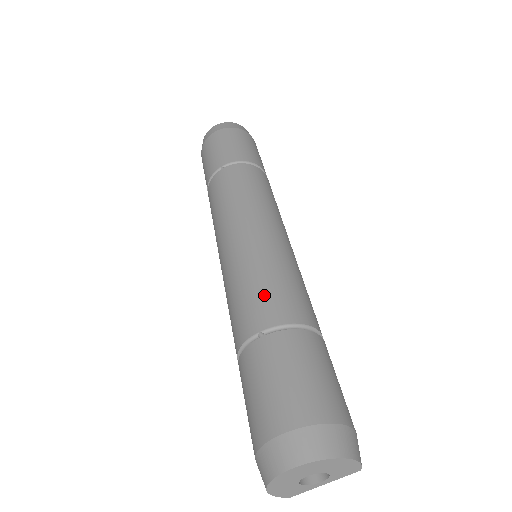
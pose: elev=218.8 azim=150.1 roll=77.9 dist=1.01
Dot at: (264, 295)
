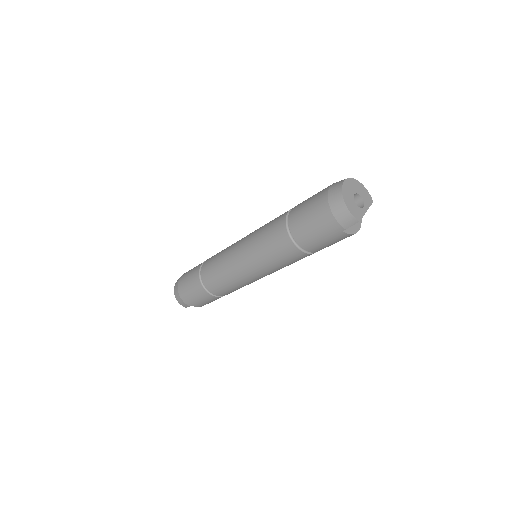
Dot at: occluded
